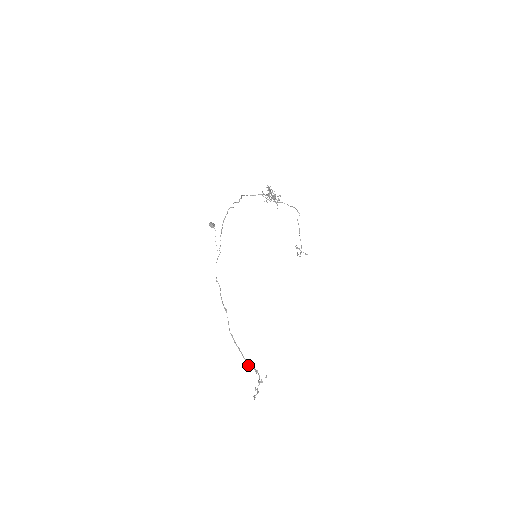
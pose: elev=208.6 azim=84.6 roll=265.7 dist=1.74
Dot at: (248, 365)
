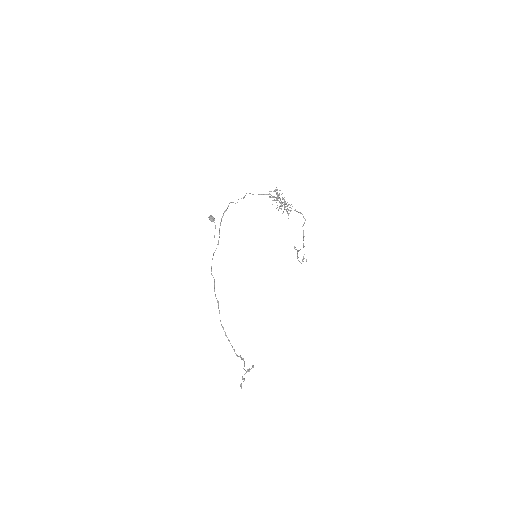
Dot at: (236, 355)
